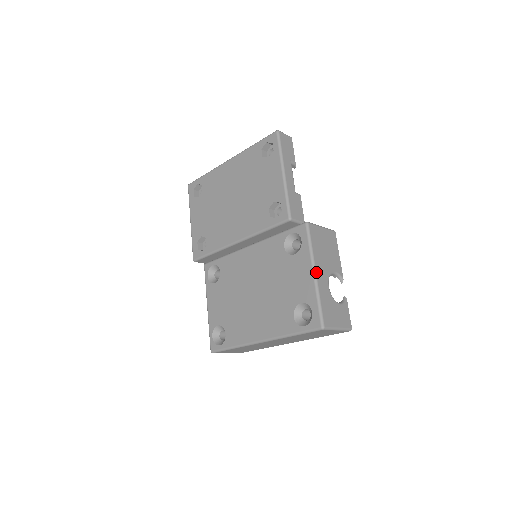
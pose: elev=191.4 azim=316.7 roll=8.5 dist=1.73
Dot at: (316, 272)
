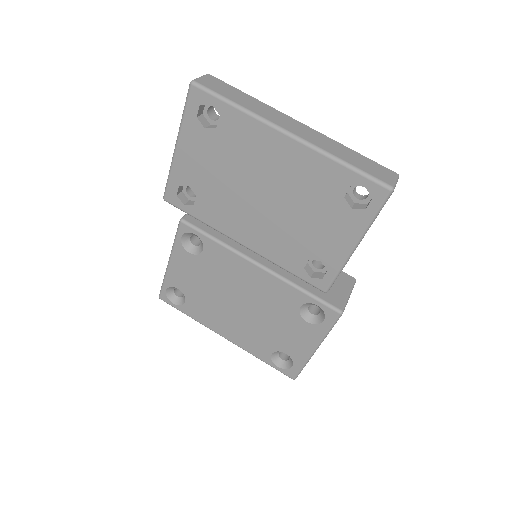
Dot at: occluded
